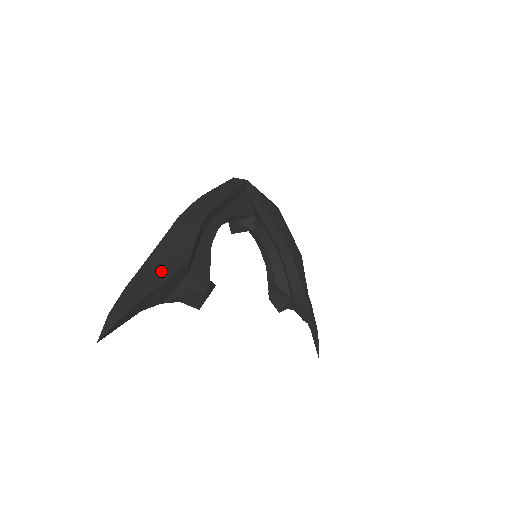
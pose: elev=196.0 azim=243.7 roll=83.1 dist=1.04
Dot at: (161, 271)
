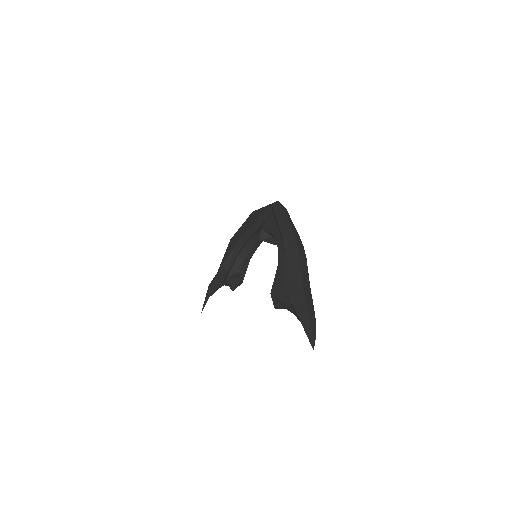
Dot at: (310, 298)
